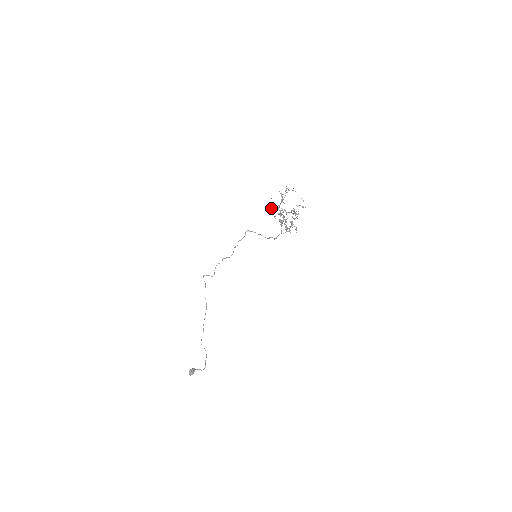
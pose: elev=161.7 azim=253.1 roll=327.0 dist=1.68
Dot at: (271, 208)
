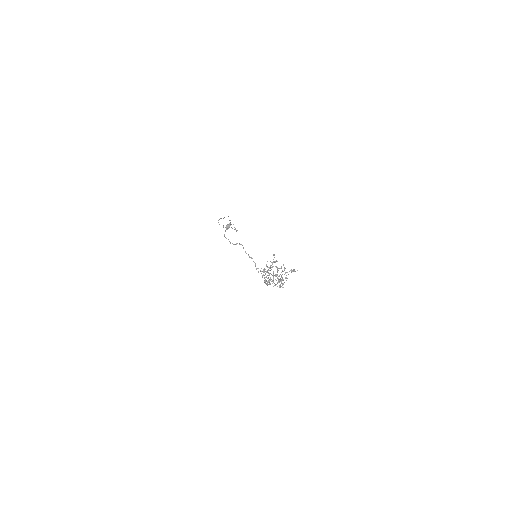
Dot at: occluded
